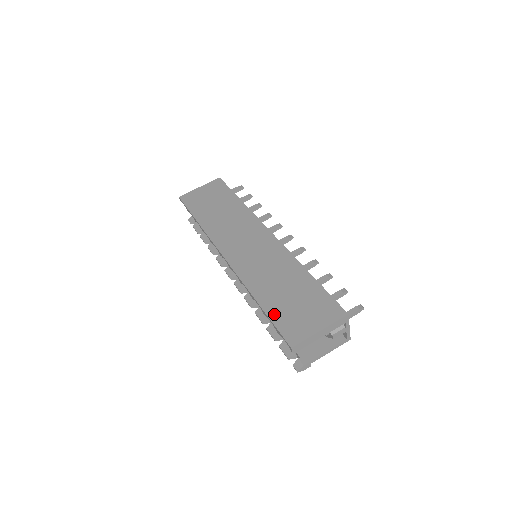
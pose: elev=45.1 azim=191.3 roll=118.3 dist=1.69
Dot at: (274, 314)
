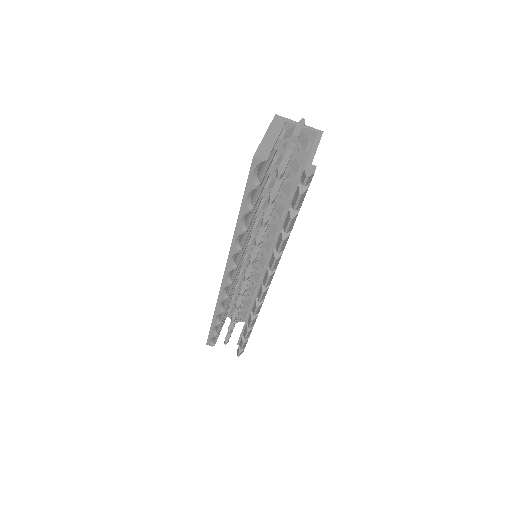
Dot at: occluded
